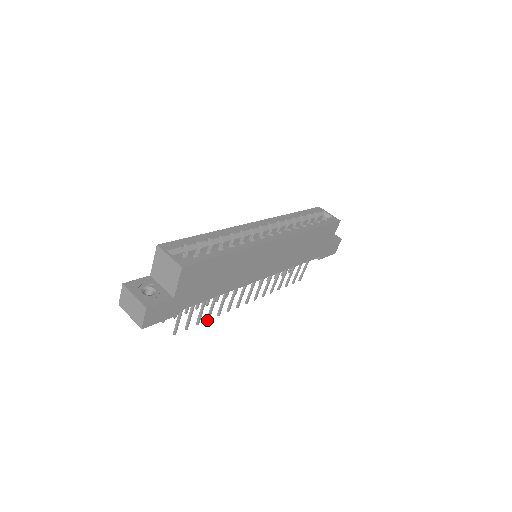
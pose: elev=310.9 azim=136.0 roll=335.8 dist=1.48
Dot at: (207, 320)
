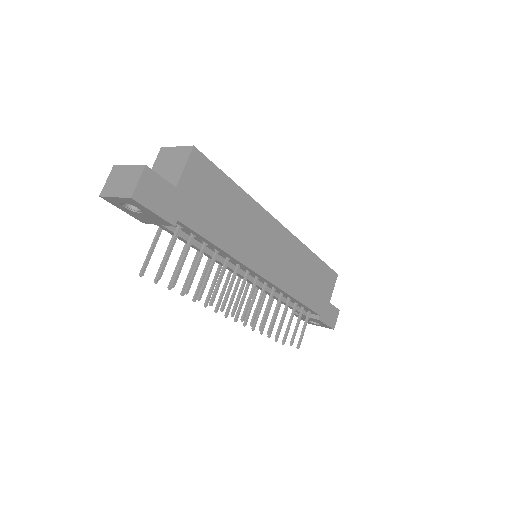
Dot at: (197, 299)
